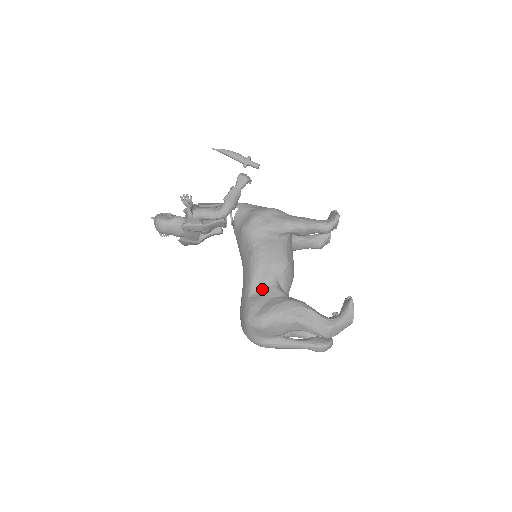
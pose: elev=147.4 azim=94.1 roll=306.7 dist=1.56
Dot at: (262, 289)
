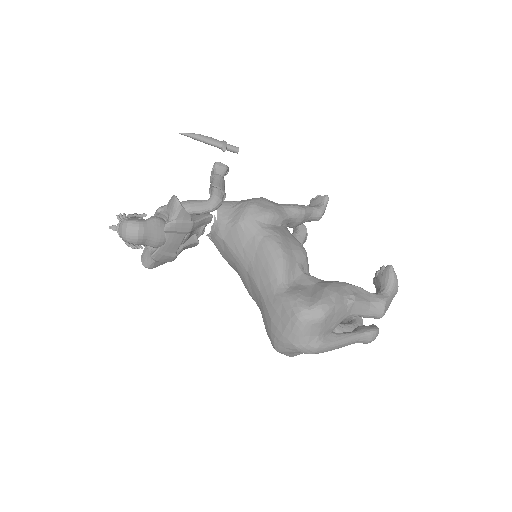
Dot at: (294, 280)
